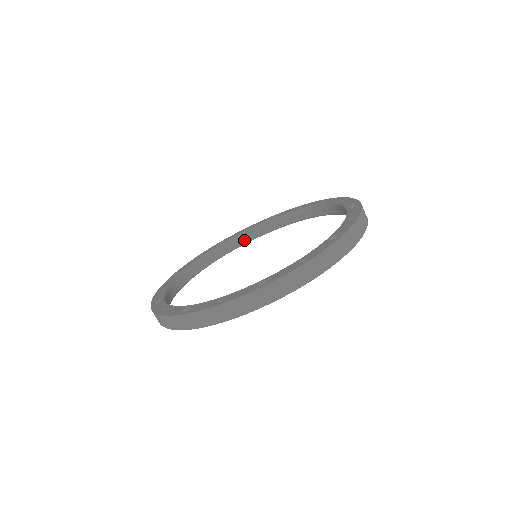
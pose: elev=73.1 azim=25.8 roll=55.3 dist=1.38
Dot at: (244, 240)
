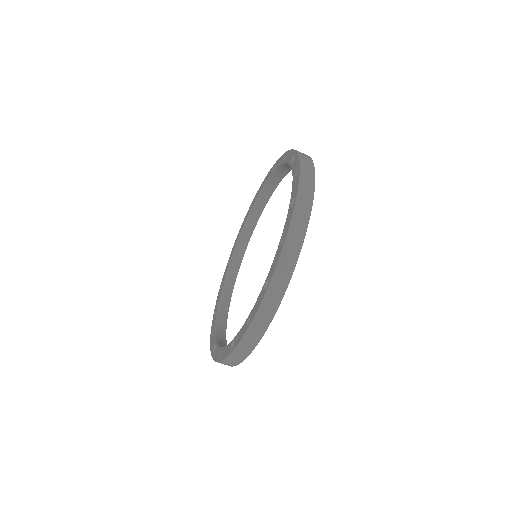
Dot at: (244, 244)
